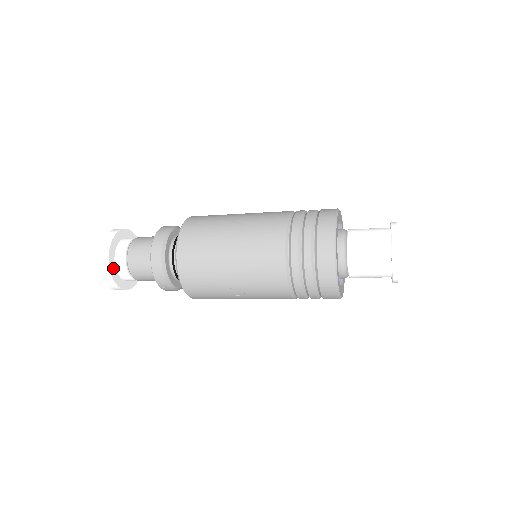
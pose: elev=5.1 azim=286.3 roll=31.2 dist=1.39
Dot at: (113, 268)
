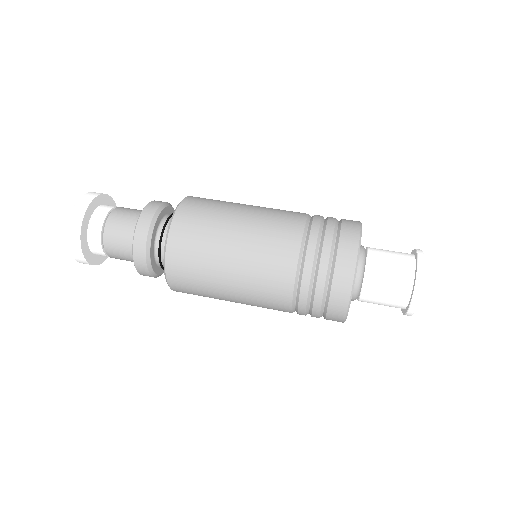
Dot at: (97, 259)
